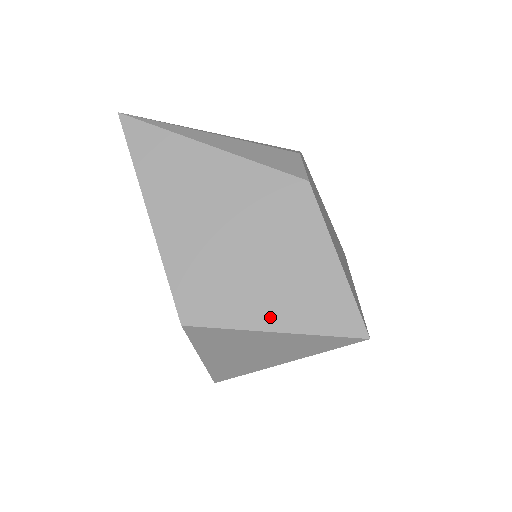
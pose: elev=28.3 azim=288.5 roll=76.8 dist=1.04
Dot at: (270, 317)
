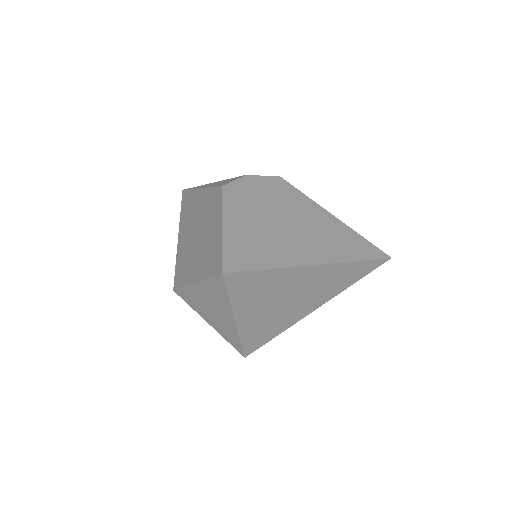
Dot at: (195, 274)
